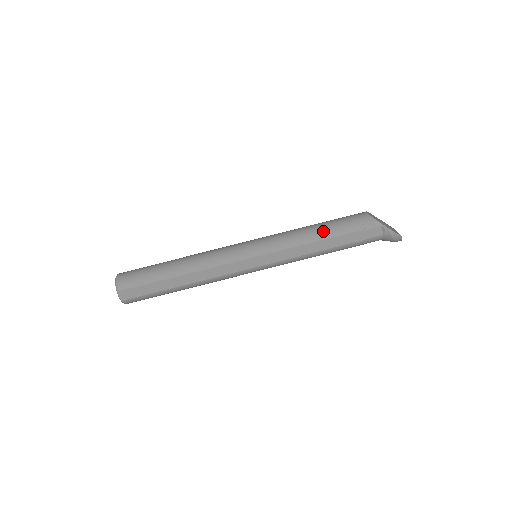
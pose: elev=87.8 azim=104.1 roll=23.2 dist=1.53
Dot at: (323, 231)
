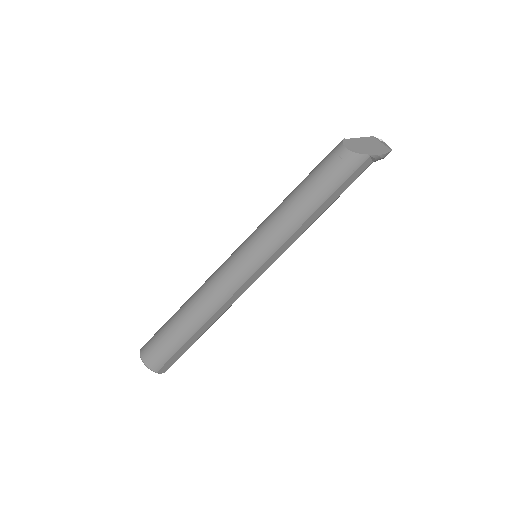
Dot at: (313, 200)
